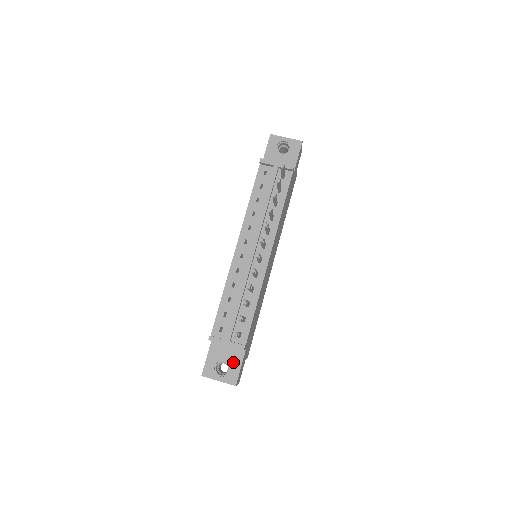
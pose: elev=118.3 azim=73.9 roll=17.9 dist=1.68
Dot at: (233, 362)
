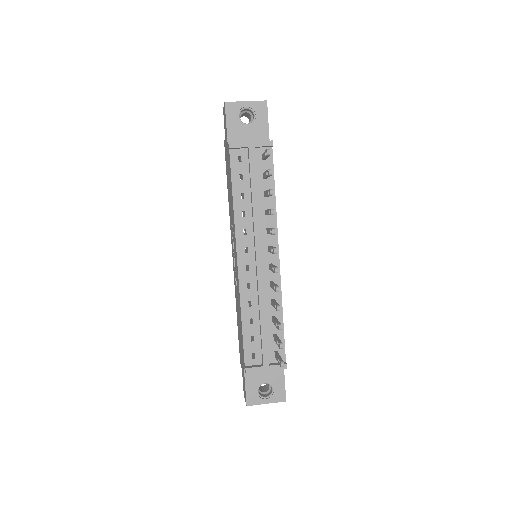
Dot at: (275, 380)
